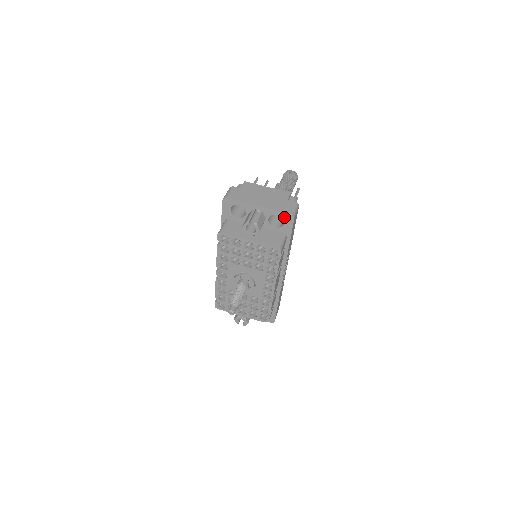
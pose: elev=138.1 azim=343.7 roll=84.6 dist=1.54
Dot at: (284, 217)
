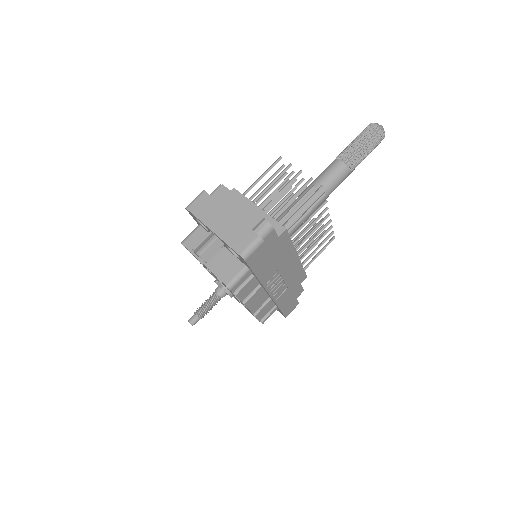
Dot at: (237, 254)
